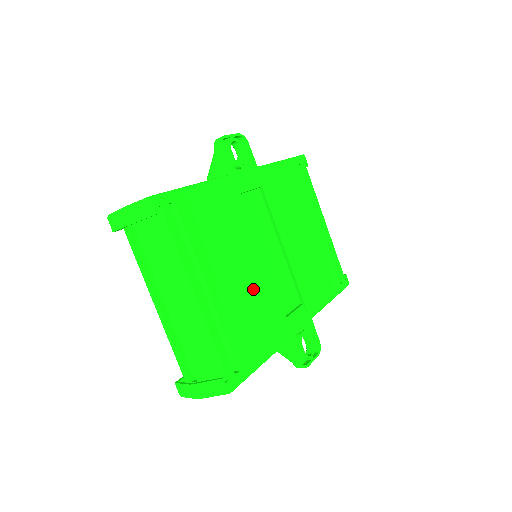
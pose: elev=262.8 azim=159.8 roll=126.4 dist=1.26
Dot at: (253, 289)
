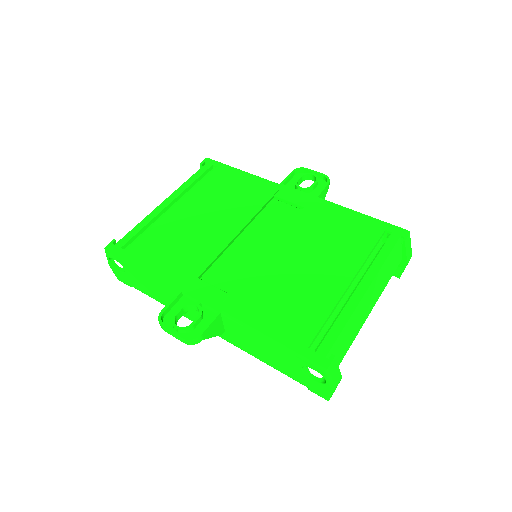
Dot at: (201, 236)
